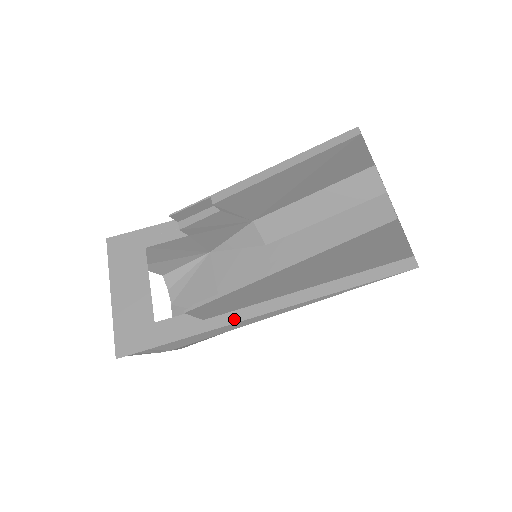
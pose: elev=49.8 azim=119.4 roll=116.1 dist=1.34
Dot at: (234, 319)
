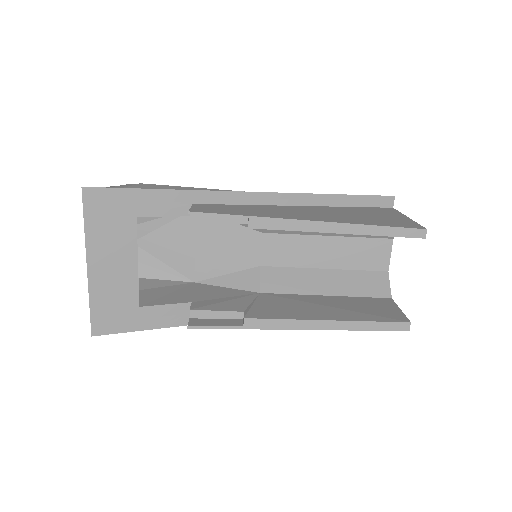
Dot at: occluded
